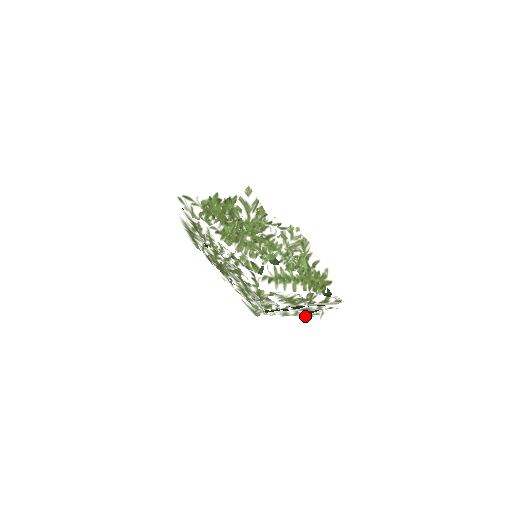
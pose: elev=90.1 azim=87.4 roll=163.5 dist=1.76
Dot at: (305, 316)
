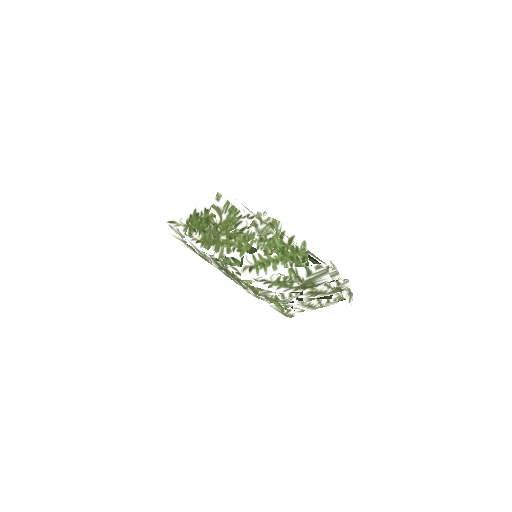
Dot at: (329, 302)
